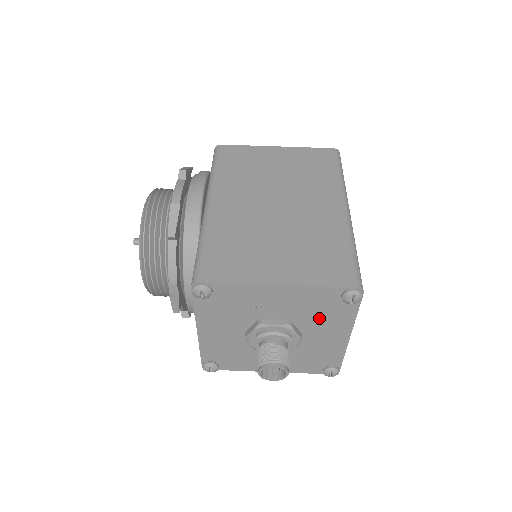
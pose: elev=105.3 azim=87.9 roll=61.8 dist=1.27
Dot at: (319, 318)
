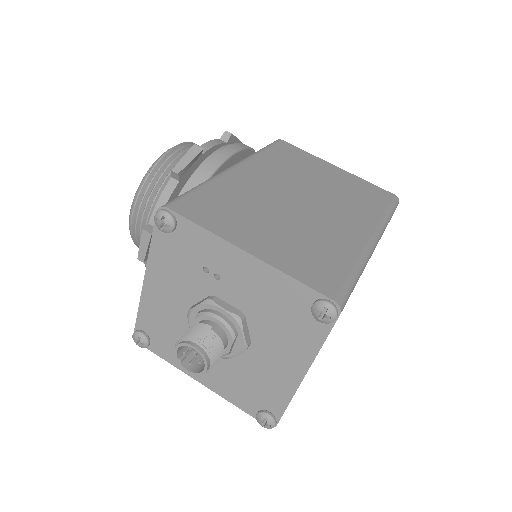
Dot at: (277, 328)
